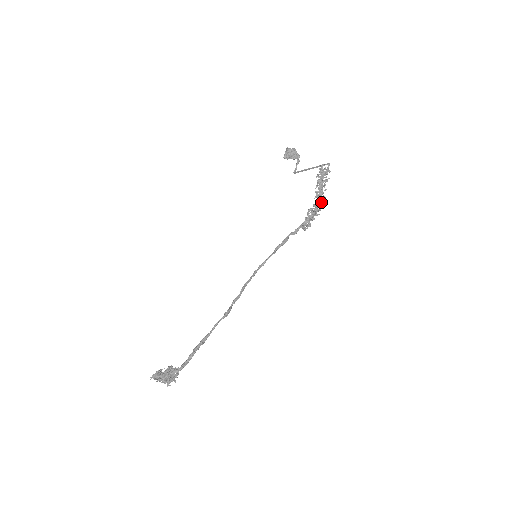
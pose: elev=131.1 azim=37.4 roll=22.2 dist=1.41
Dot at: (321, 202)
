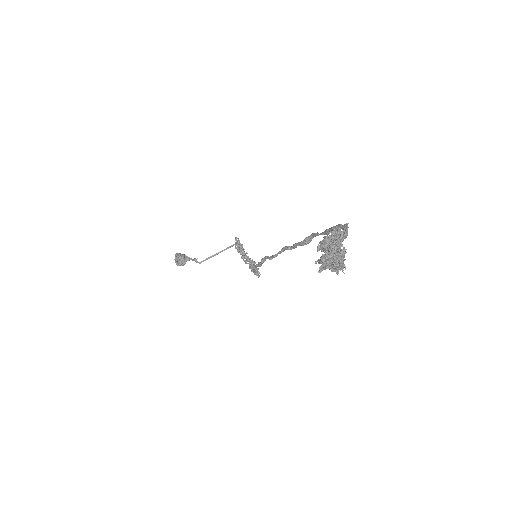
Dot at: occluded
